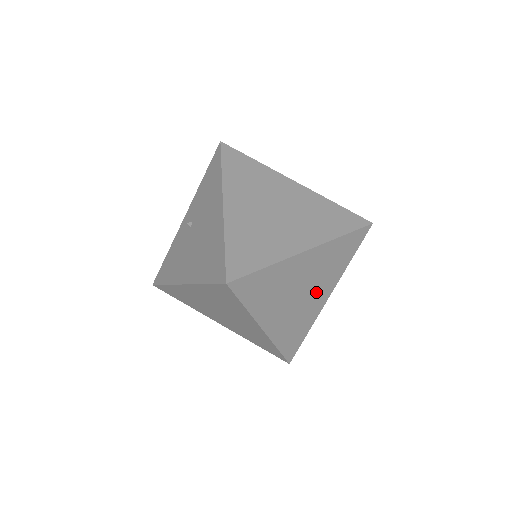
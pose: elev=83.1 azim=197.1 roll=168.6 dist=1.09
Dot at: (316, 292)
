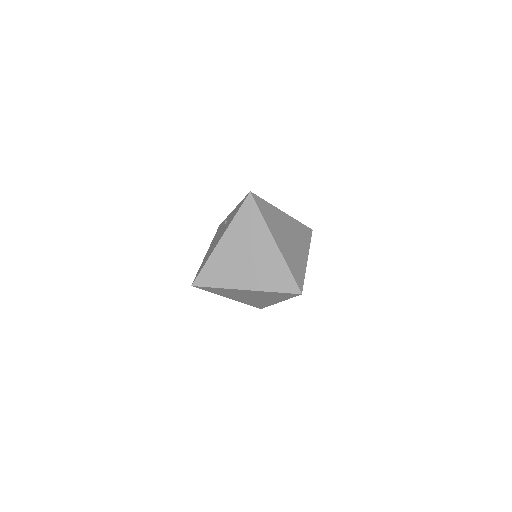
Dot at: (265, 299)
